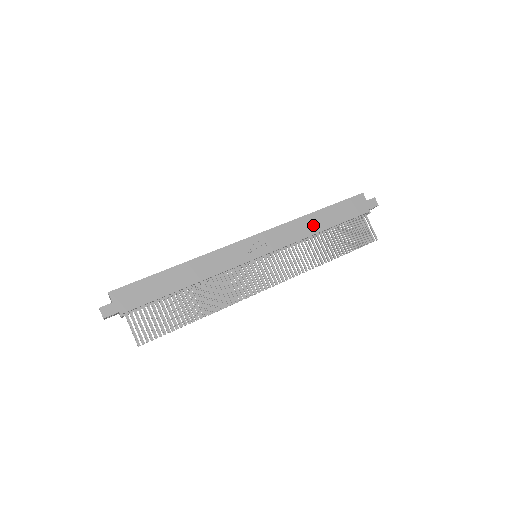
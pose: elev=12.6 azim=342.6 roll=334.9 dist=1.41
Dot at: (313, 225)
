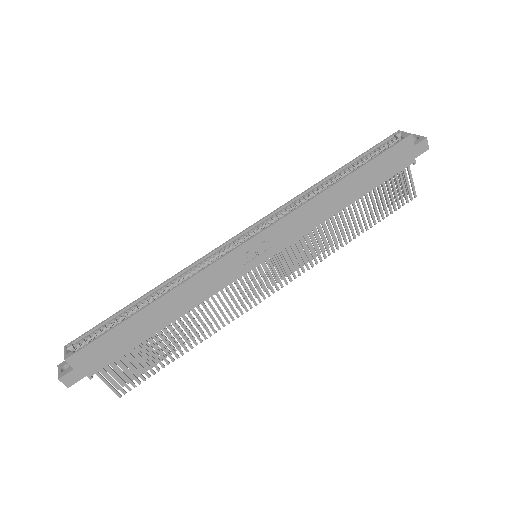
Dot at: (336, 201)
